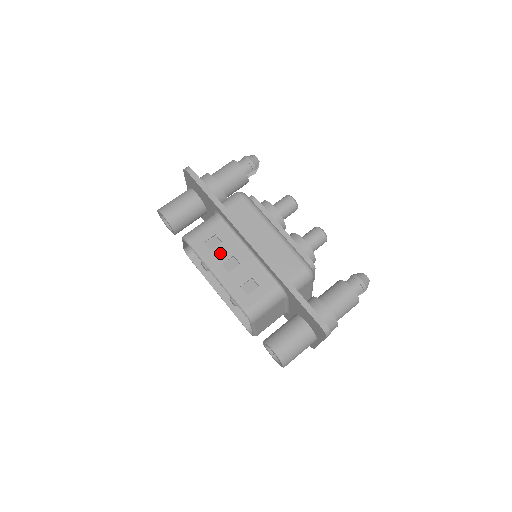
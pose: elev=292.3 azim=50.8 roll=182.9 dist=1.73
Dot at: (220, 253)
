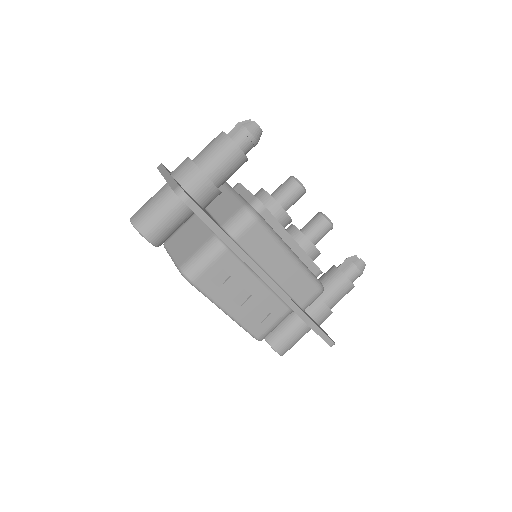
Dot at: (230, 289)
